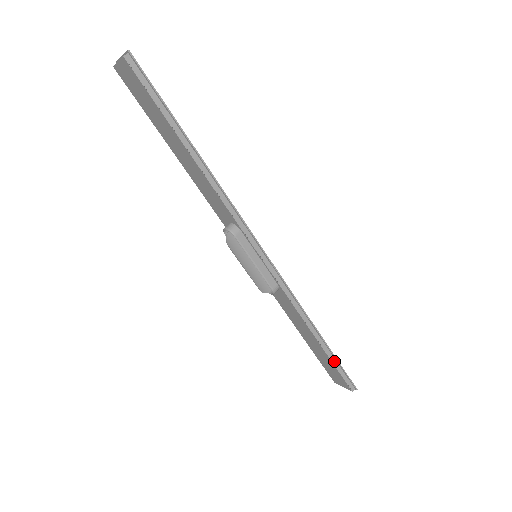
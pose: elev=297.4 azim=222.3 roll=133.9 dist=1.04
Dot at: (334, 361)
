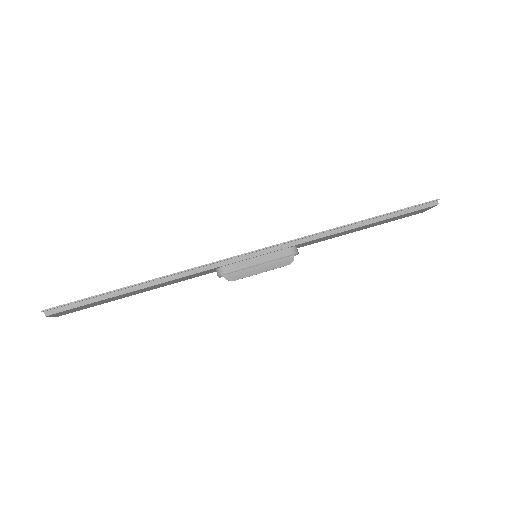
Dot at: (395, 215)
